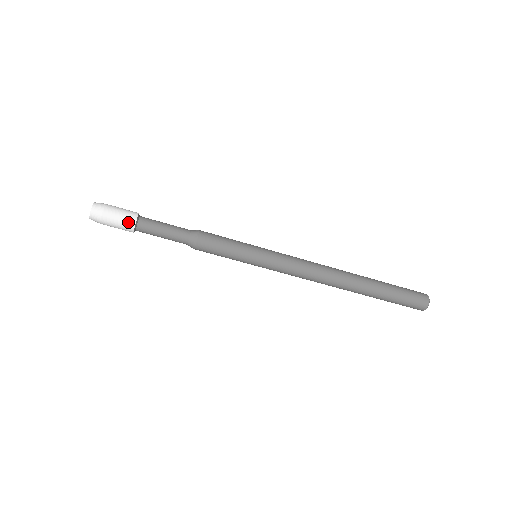
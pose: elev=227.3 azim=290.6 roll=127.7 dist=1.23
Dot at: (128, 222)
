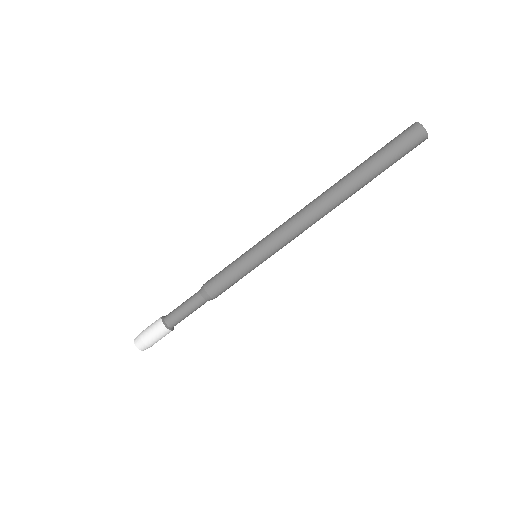
Dot at: (160, 329)
